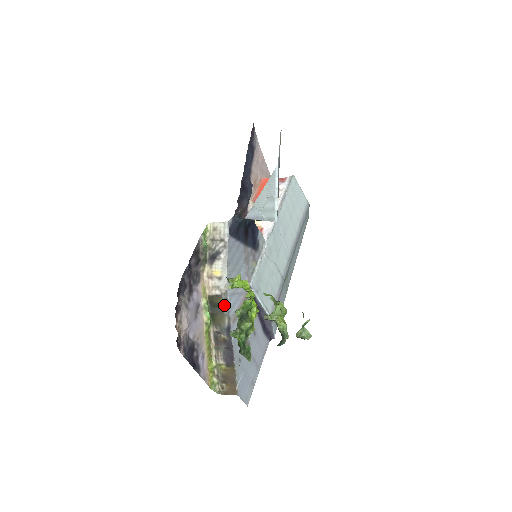
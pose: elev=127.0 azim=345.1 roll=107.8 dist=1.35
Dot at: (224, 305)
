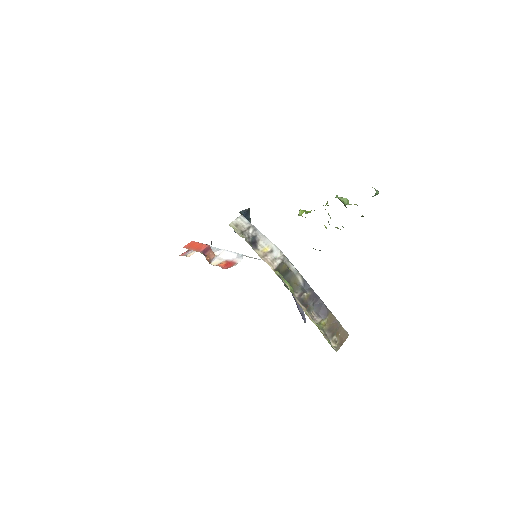
Dot at: (290, 268)
